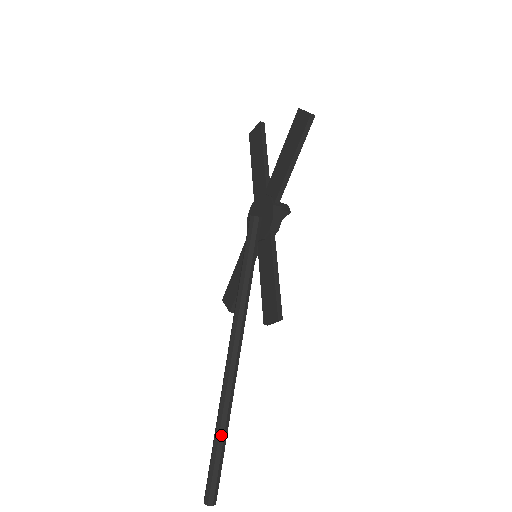
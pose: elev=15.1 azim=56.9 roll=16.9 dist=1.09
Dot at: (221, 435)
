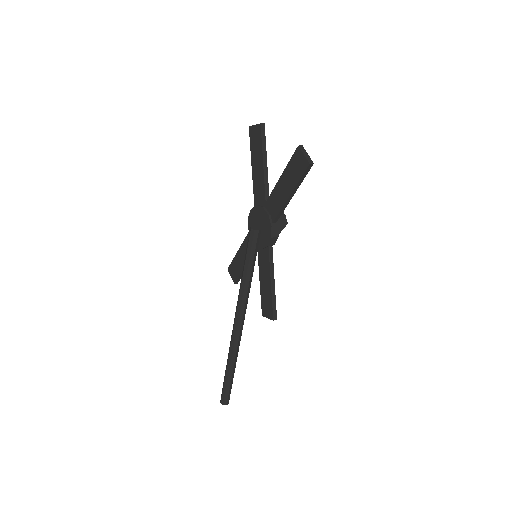
Dot at: (231, 371)
